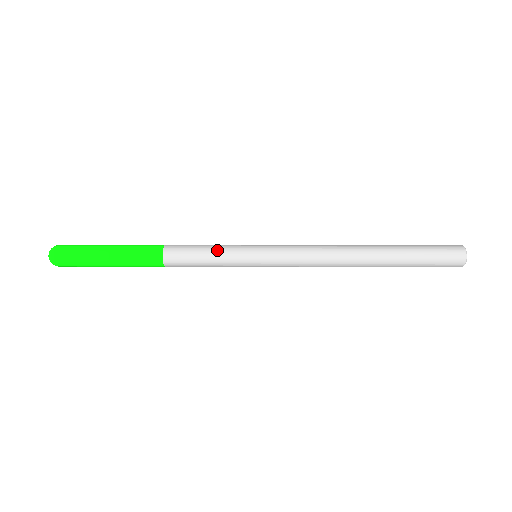
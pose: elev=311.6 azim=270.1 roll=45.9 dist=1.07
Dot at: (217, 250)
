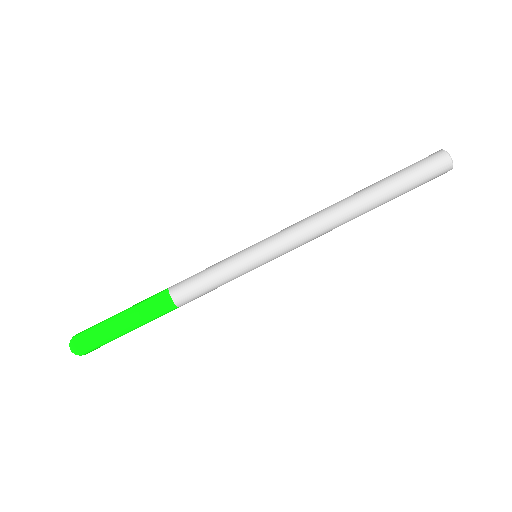
Dot at: occluded
